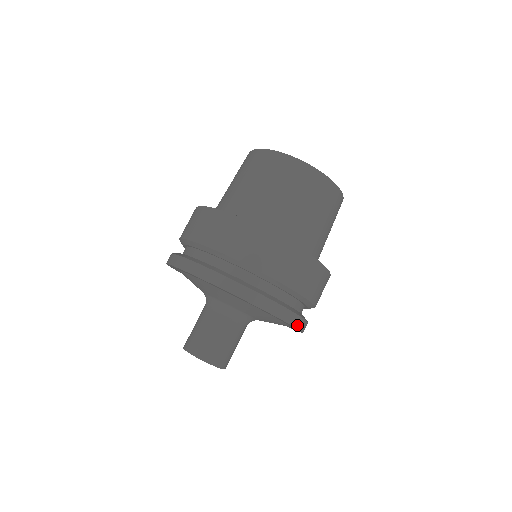
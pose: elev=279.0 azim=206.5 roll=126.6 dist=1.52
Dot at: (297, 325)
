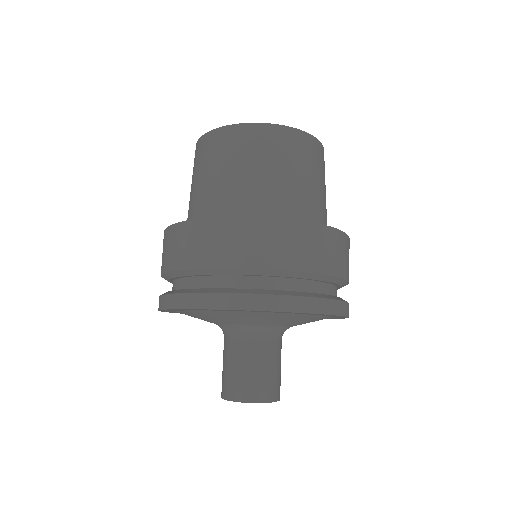
Dot at: (347, 313)
